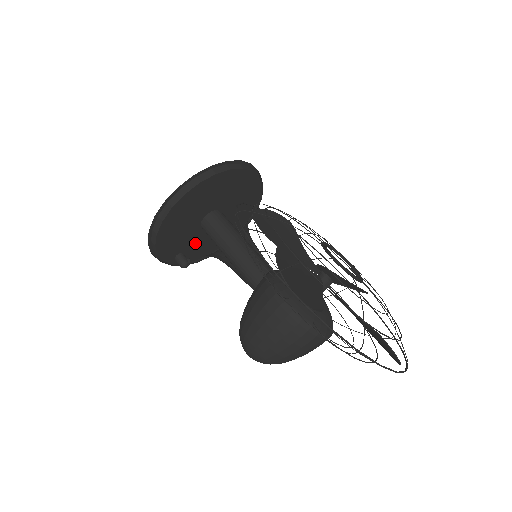
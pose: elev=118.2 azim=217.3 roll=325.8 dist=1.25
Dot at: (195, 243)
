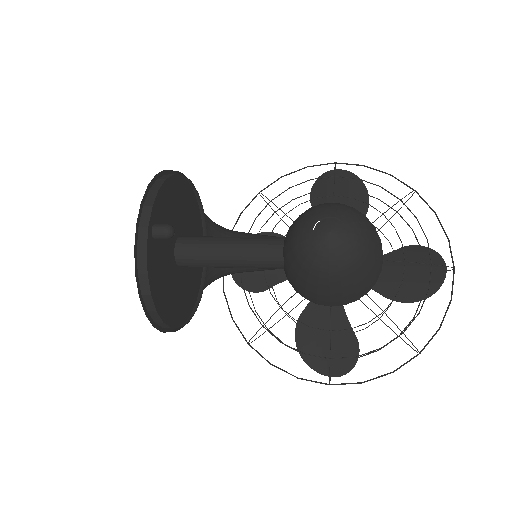
Dot at: (163, 249)
